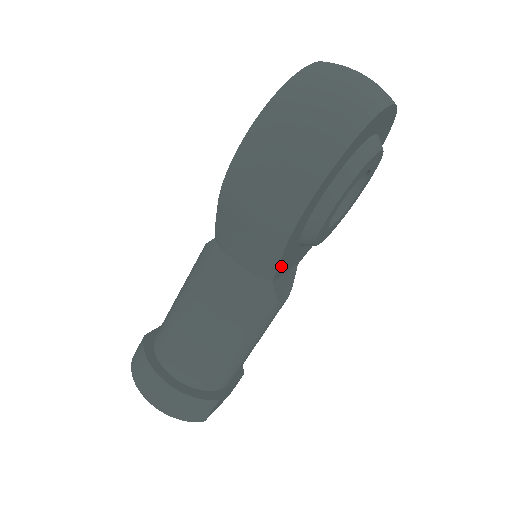
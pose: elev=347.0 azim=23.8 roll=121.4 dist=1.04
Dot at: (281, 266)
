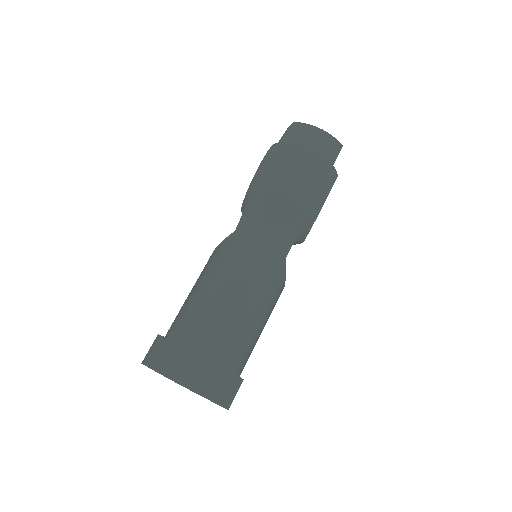
Dot at: occluded
